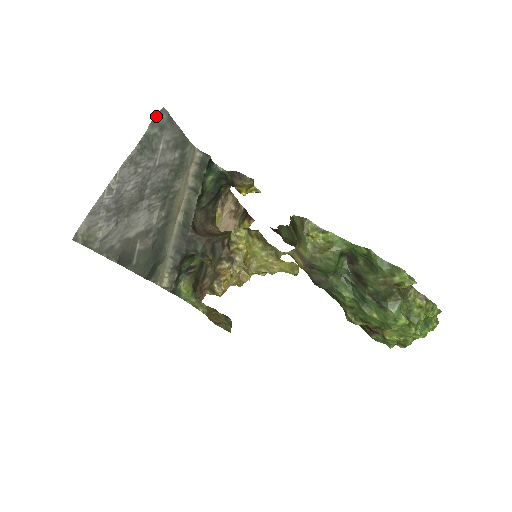
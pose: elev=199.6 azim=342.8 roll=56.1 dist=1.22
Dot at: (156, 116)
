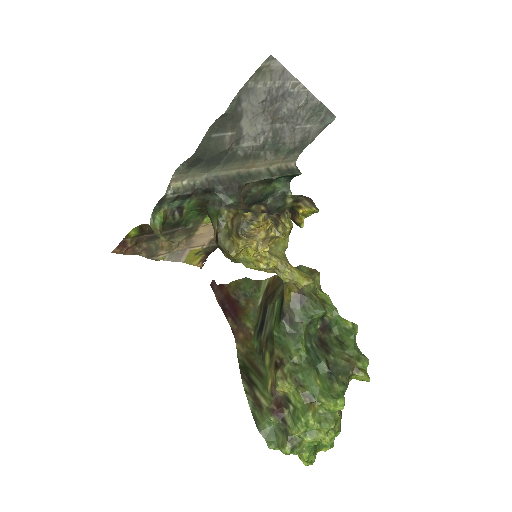
Dot at: (331, 113)
